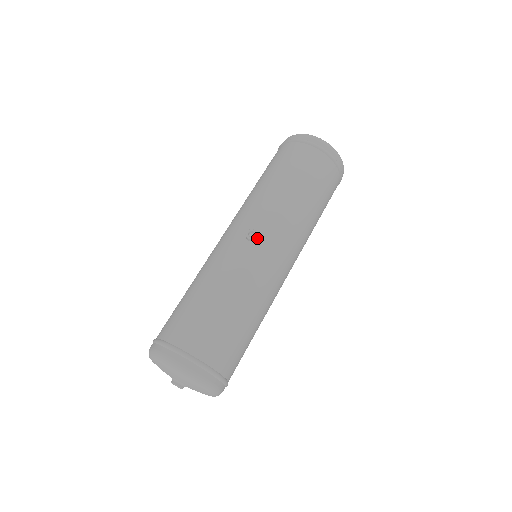
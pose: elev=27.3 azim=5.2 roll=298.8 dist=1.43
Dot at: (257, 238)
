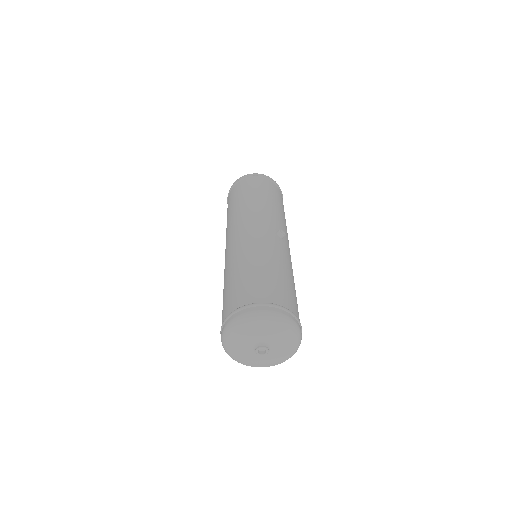
Dot at: (283, 237)
